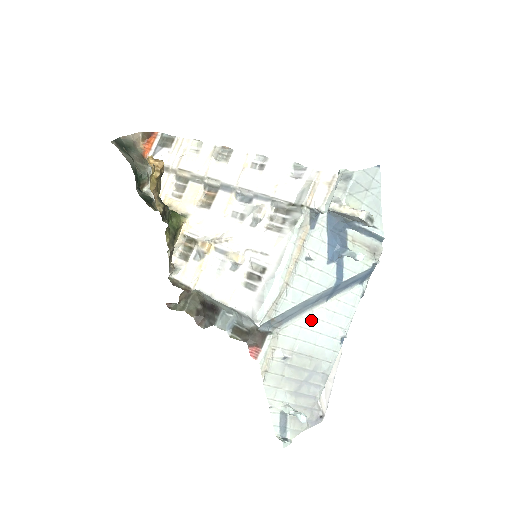
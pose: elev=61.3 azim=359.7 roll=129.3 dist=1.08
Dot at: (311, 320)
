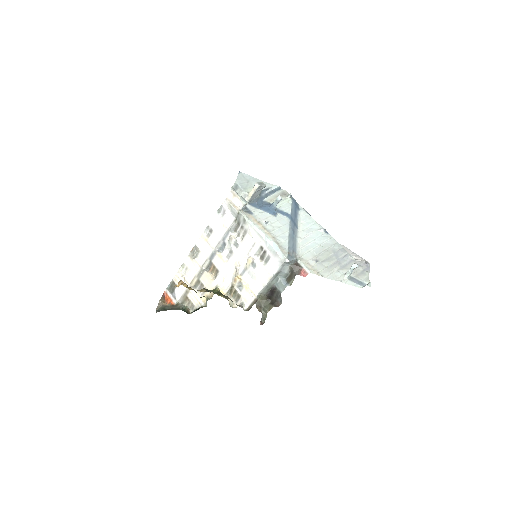
Dot at: (304, 240)
